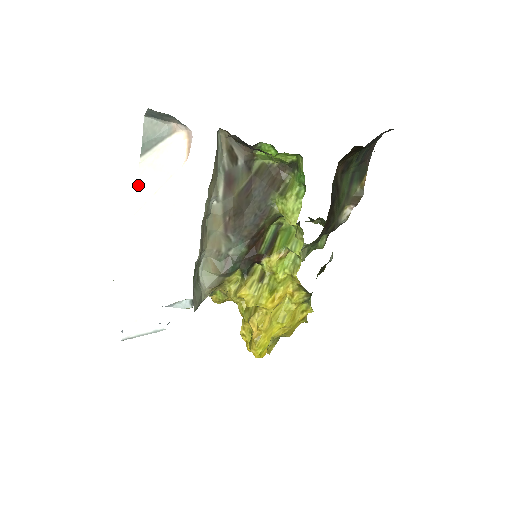
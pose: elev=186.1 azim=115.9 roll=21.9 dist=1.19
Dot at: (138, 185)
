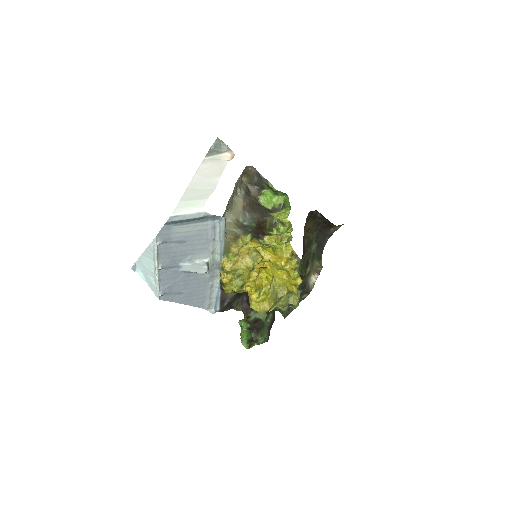
Dot at: (201, 164)
